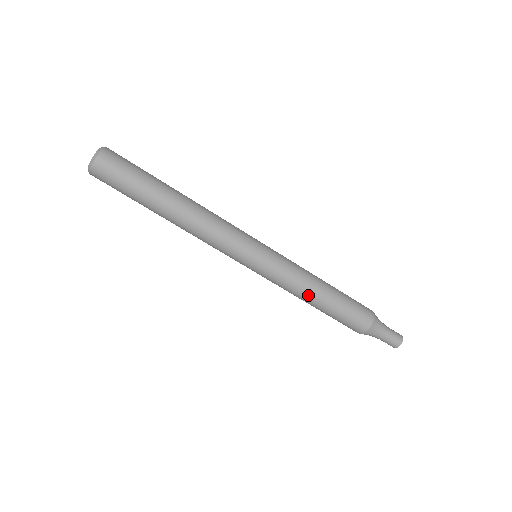
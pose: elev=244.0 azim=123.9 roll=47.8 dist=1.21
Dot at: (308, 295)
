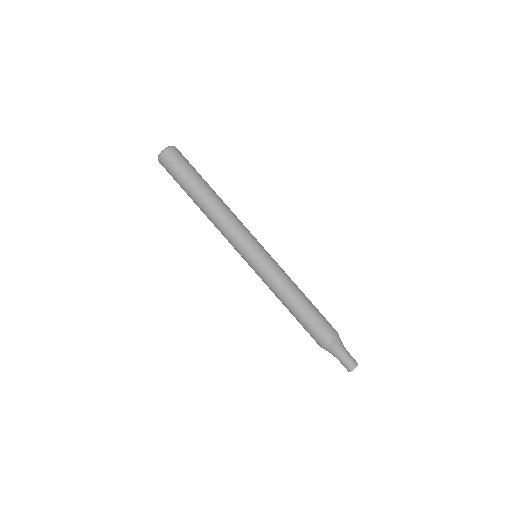
Dot at: (285, 299)
